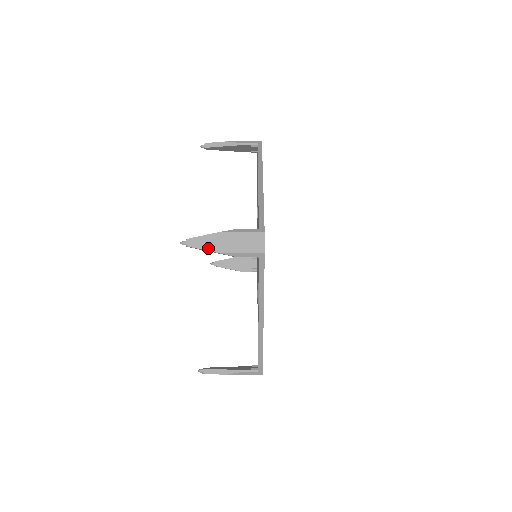
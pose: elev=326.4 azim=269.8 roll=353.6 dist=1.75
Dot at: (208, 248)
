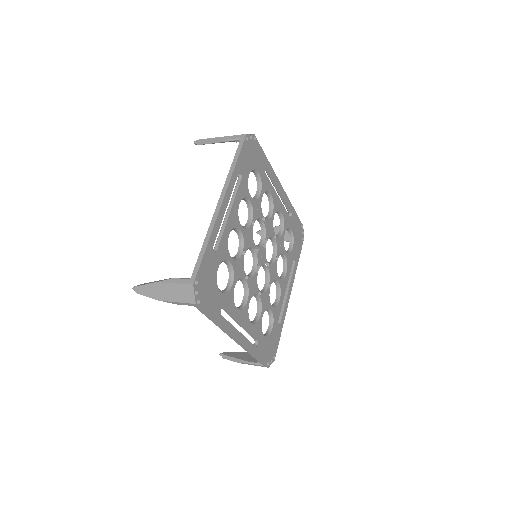
Dot at: (151, 296)
